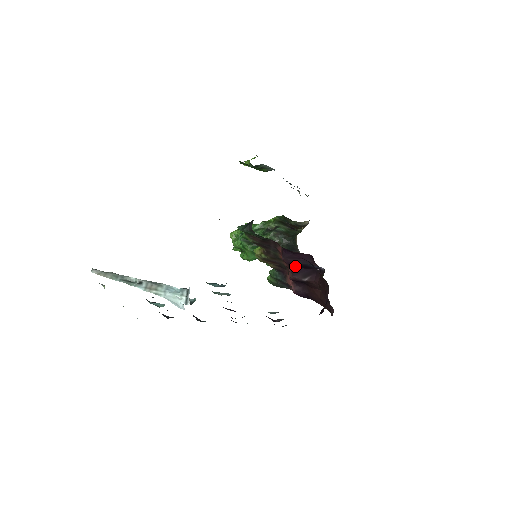
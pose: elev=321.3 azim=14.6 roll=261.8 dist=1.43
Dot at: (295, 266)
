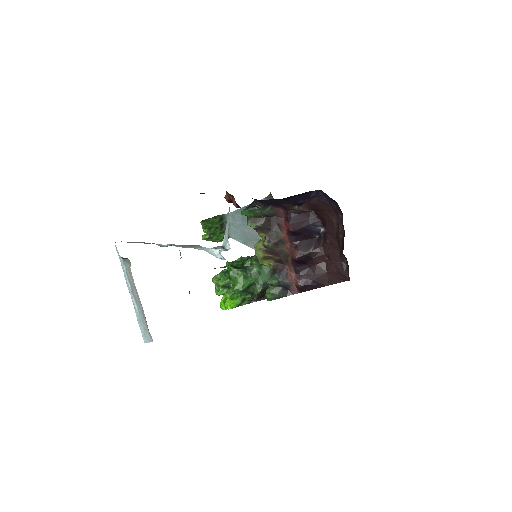
Dot at: (298, 238)
